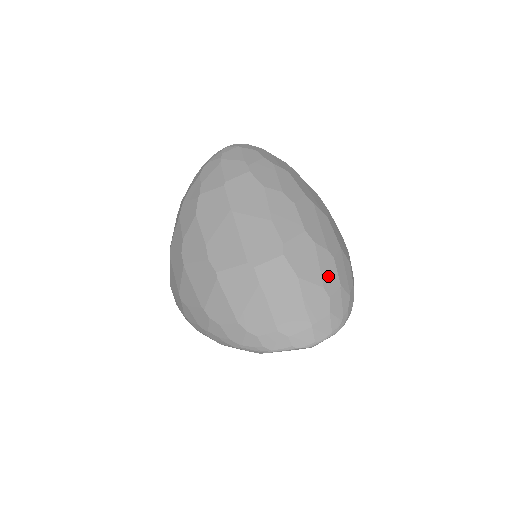
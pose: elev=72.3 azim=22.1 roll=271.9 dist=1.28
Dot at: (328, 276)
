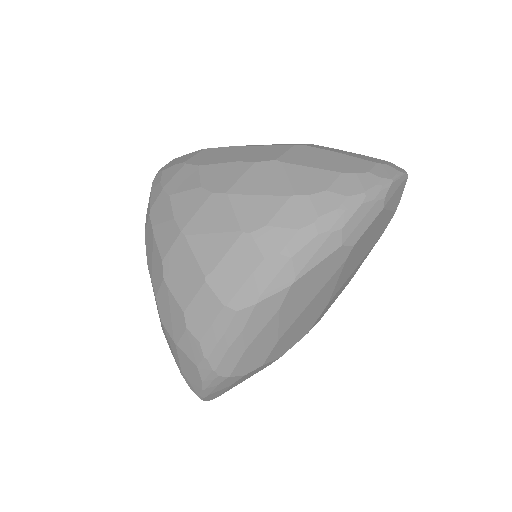
Dot at: occluded
